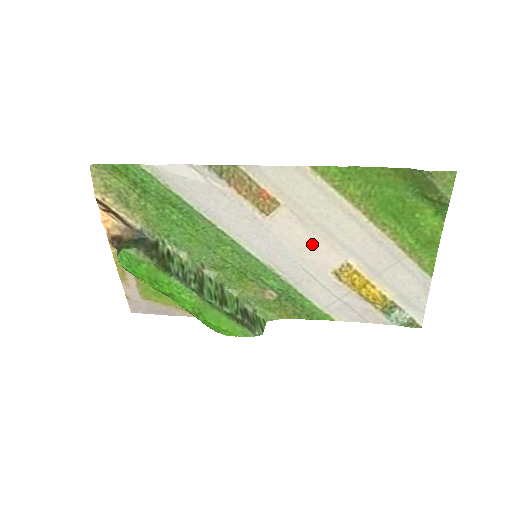
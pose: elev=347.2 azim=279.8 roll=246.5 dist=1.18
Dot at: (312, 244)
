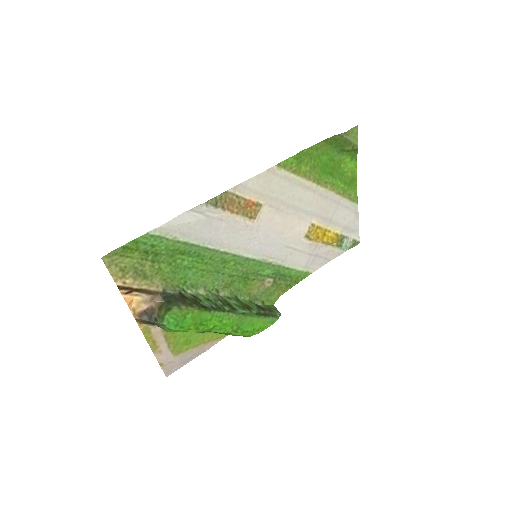
Dot at: (288, 223)
